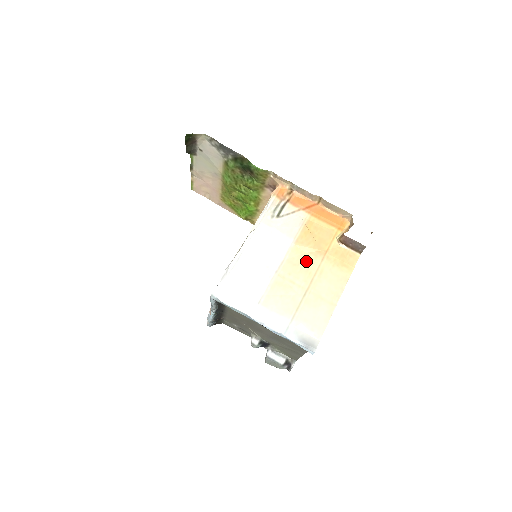
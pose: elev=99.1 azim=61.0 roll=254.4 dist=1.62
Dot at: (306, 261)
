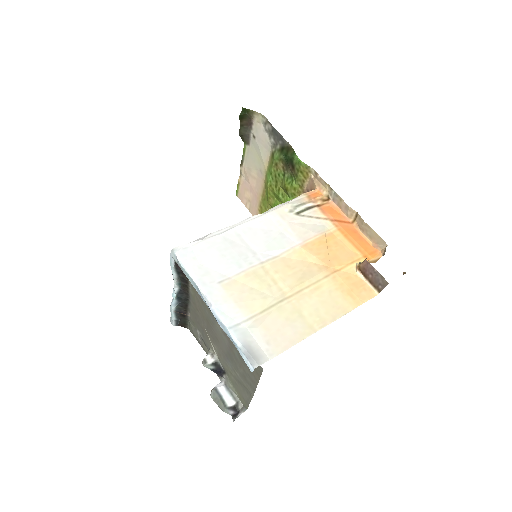
Dot at: (305, 269)
